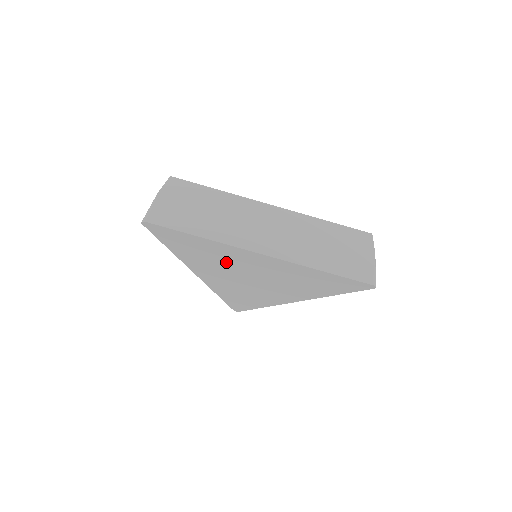
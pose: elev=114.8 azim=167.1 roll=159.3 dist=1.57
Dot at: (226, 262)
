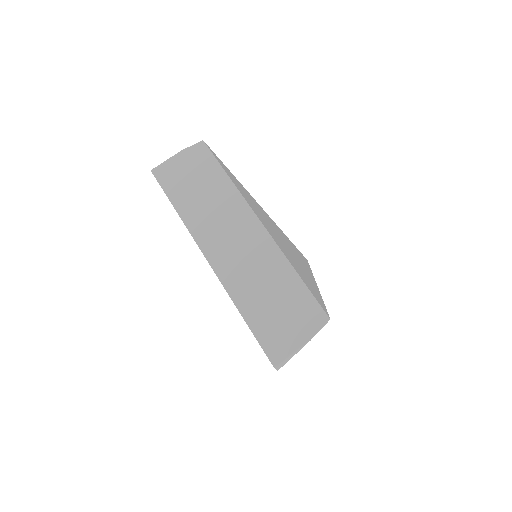
Dot at: occluded
